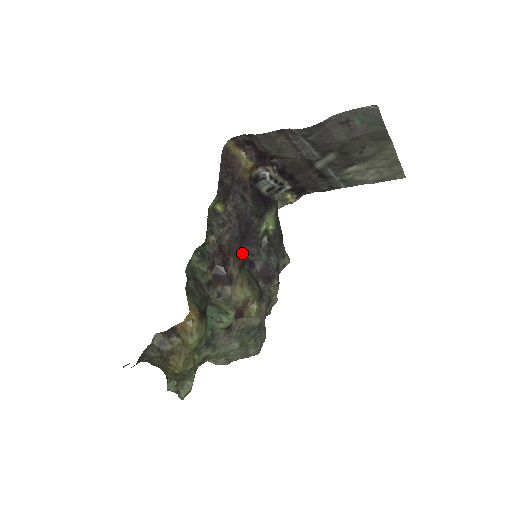
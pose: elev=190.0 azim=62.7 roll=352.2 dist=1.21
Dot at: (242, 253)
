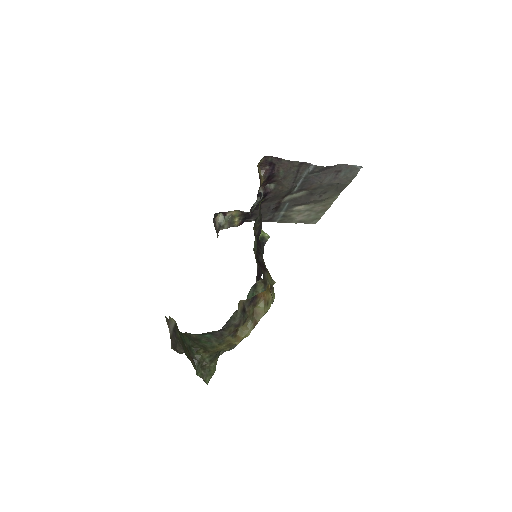
Dot at: (259, 249)
